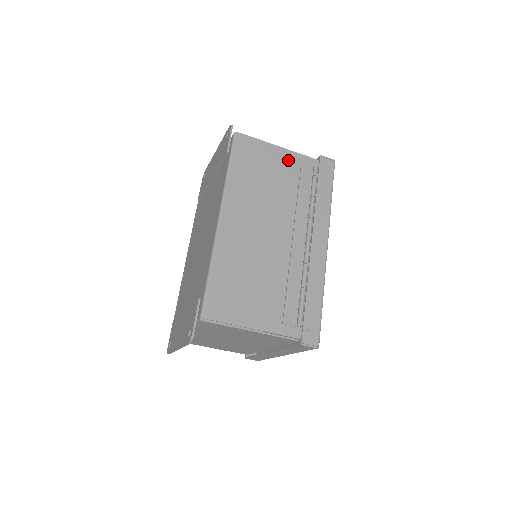
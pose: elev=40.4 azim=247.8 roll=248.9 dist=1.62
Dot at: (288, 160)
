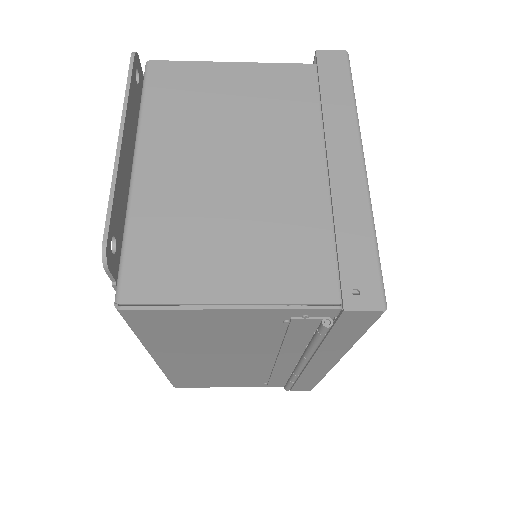
Dot at: (258, 318)
